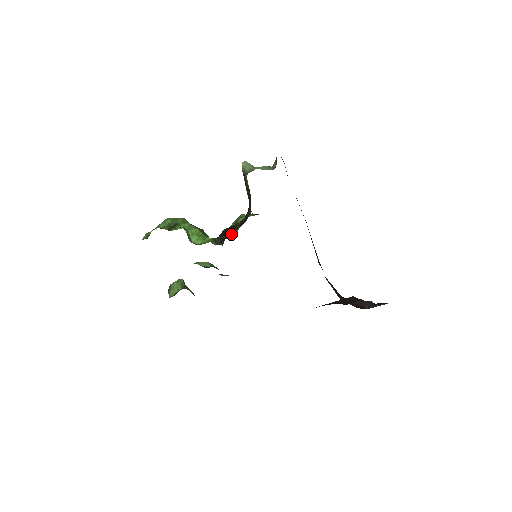
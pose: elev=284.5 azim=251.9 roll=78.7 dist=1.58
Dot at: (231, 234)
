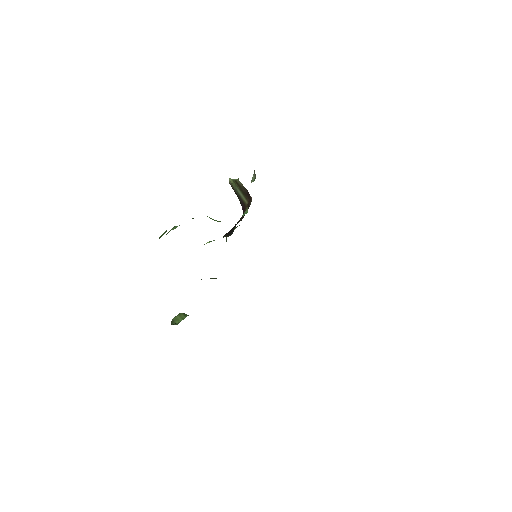
Dot at: occluded
